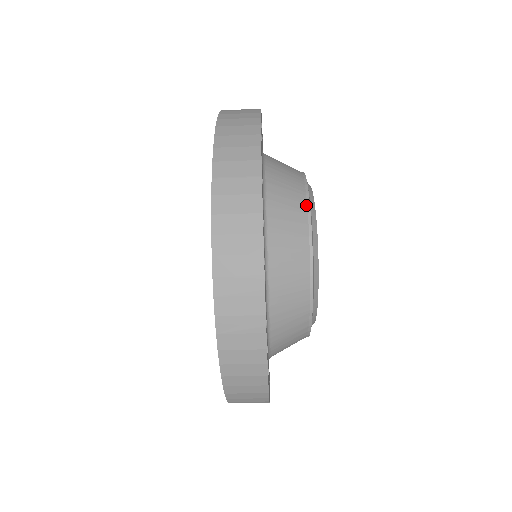
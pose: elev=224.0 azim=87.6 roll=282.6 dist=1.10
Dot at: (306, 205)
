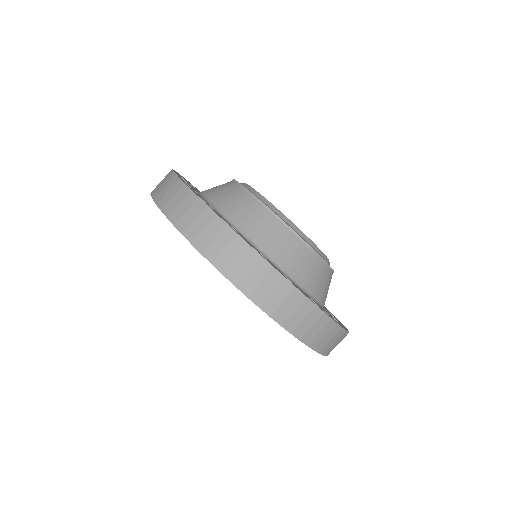
Dot at: (251, 196)
